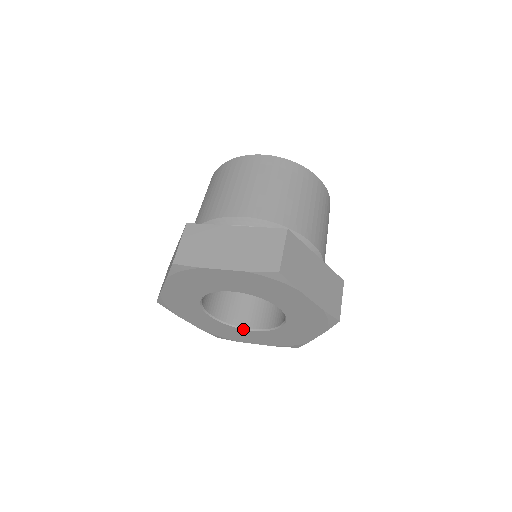
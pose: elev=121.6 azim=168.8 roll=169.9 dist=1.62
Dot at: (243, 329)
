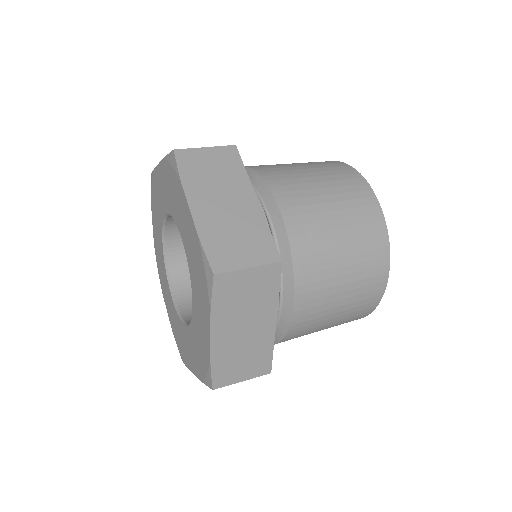
Dot at: (169, 285)
